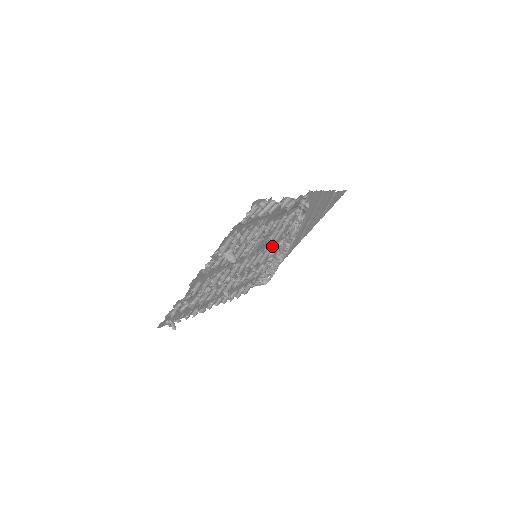
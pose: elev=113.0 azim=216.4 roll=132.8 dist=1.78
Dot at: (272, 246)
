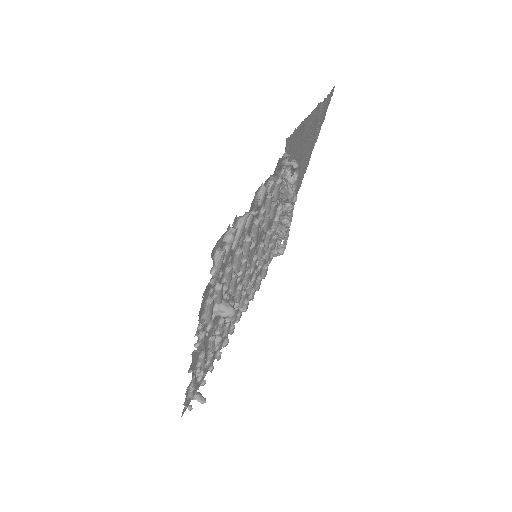
Dot at: (269, 224)
